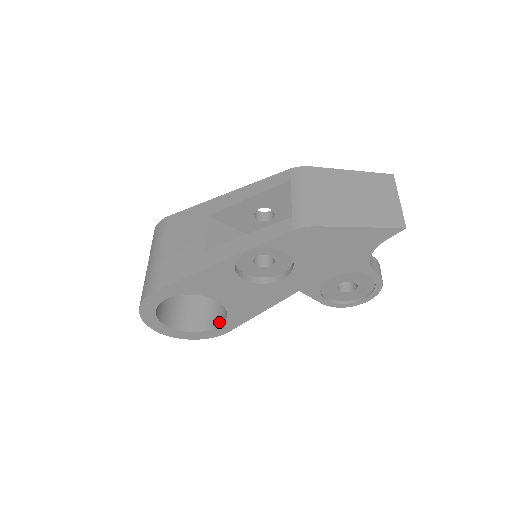
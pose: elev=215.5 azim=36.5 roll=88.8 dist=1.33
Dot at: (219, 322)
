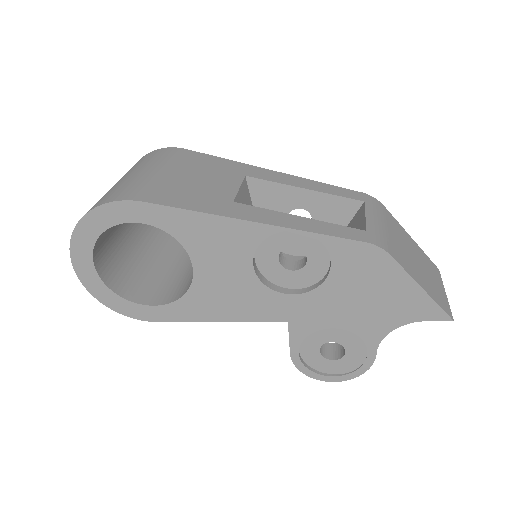
Dot at: (156, 301)
